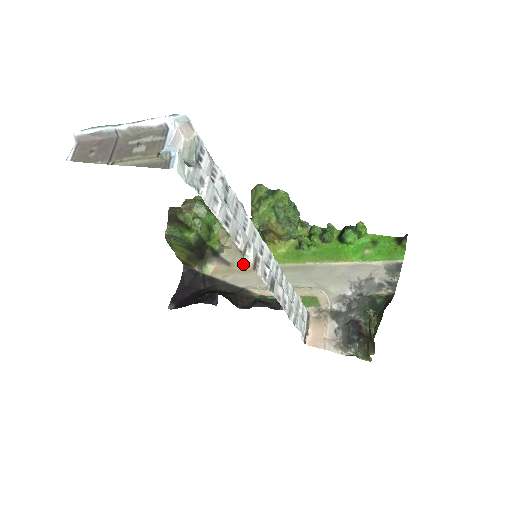
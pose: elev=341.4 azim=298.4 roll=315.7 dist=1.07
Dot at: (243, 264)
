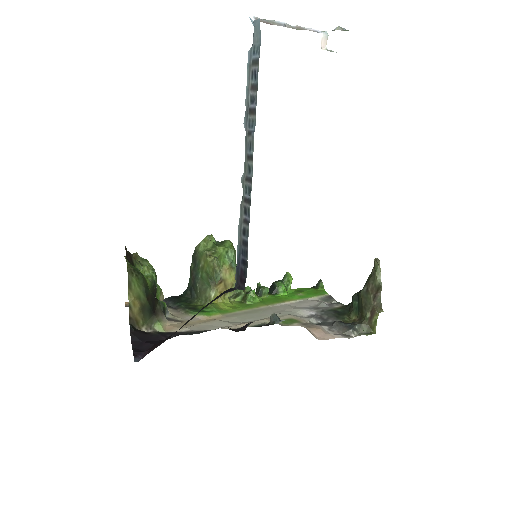
Dot at: (198, 318)
